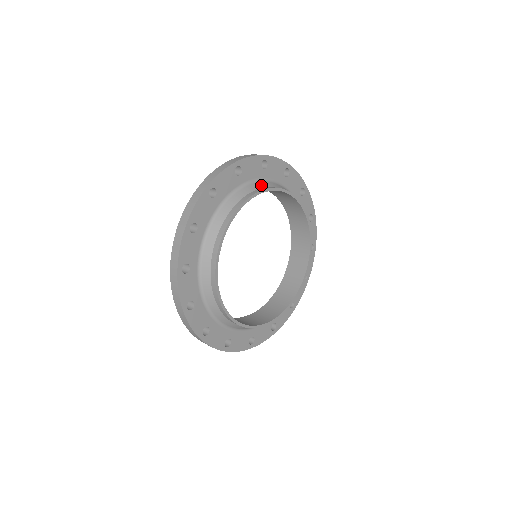
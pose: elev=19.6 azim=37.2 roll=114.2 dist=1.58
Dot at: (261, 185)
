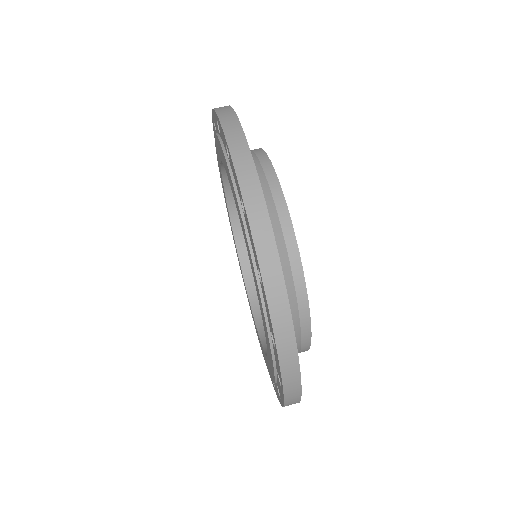
Dot at: occluded
